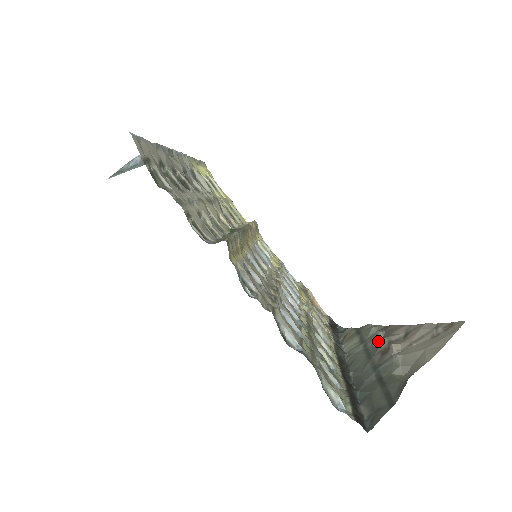
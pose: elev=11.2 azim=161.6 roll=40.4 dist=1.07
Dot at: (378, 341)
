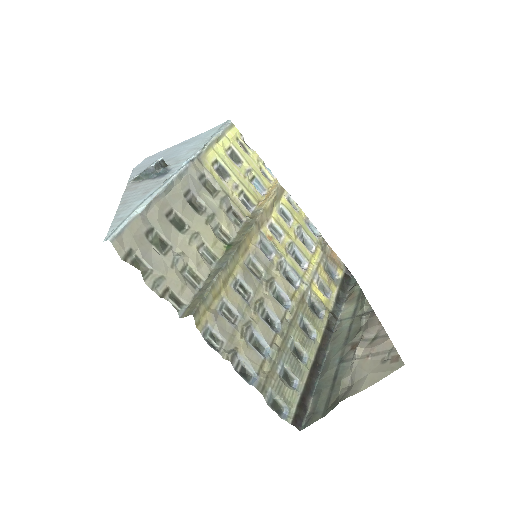
Dot at: (358, 328)
